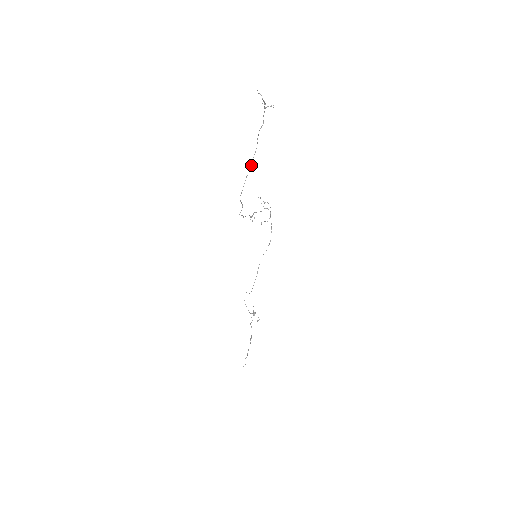
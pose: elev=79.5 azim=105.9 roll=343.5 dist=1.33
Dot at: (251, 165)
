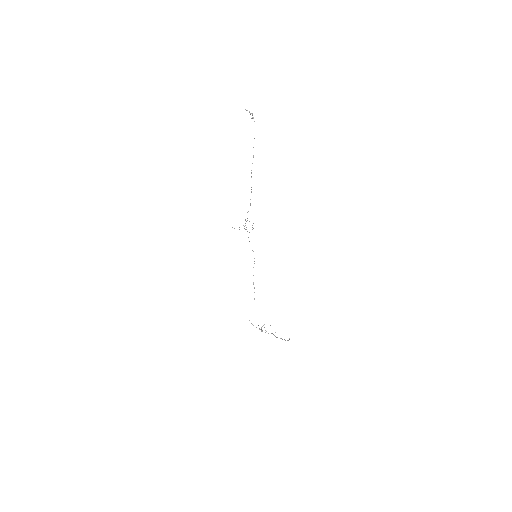
Dot at: (253, 155)
